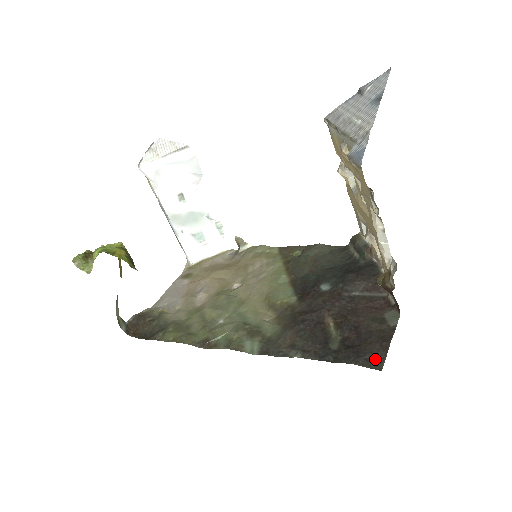
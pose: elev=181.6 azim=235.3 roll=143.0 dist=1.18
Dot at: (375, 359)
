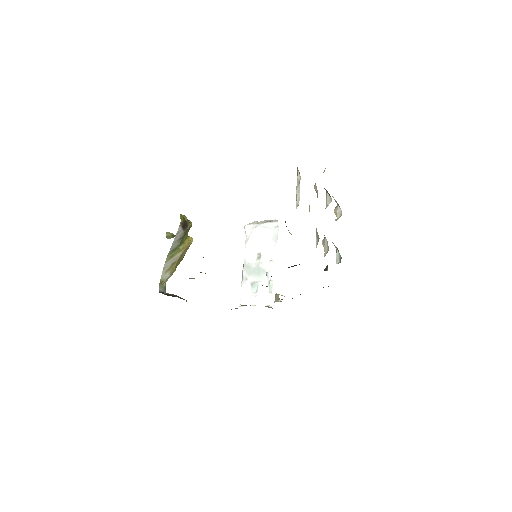
Dot at: occluded
